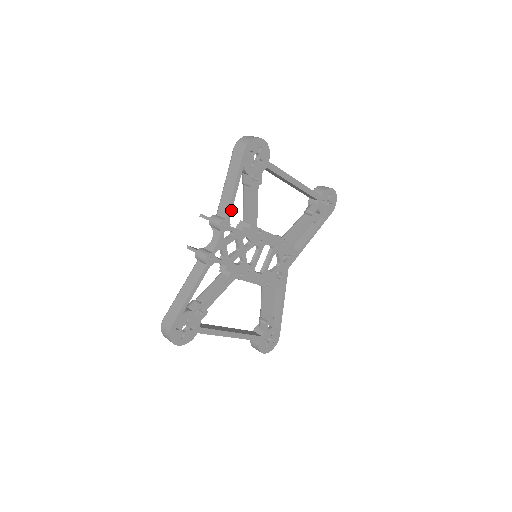
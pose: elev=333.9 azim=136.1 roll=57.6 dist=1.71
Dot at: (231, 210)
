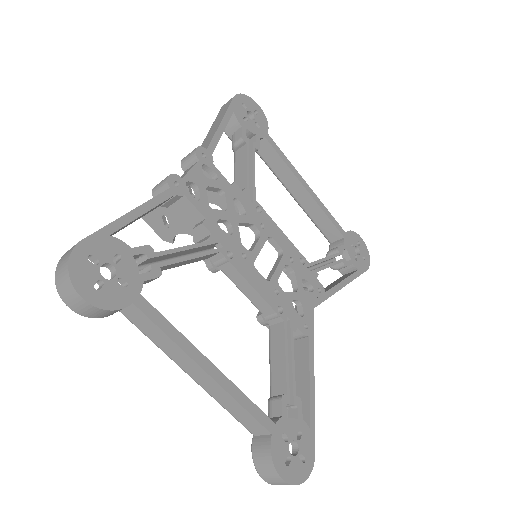
Dot at: (215, 145)
